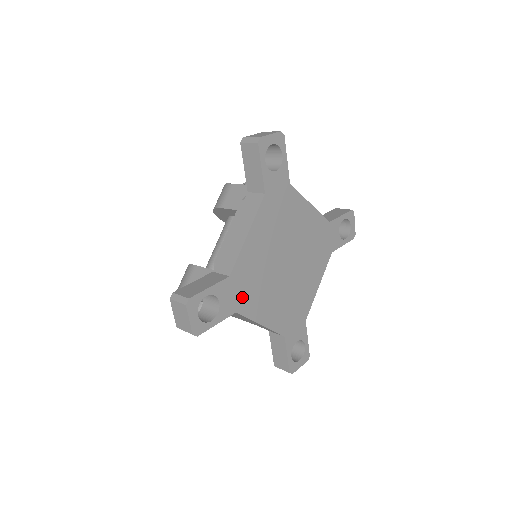
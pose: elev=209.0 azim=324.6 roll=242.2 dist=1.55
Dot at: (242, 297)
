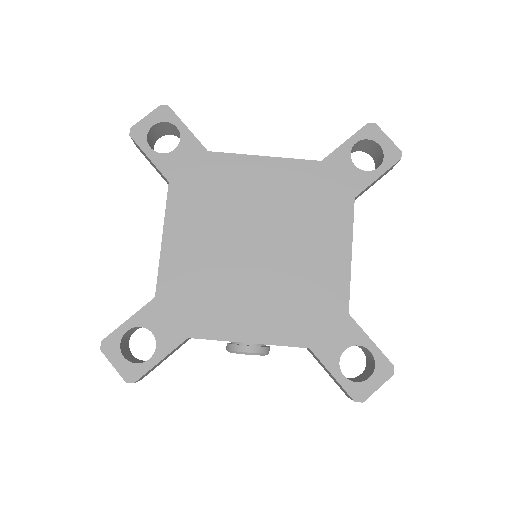
Dot at: (190, 316)
